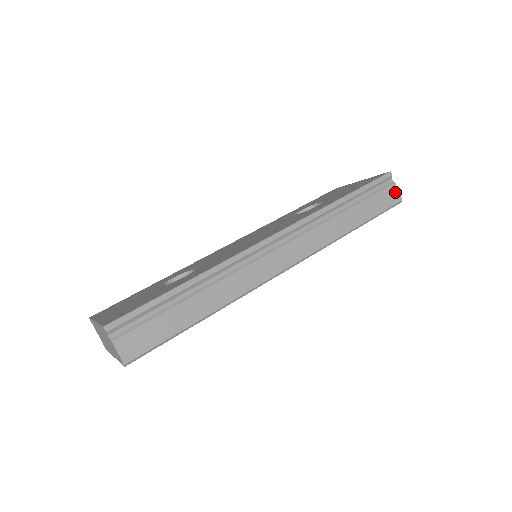
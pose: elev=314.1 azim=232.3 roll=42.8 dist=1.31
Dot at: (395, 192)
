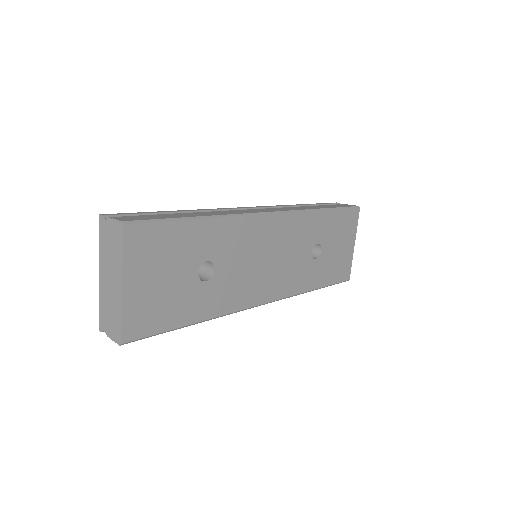
Dot at: occluded
